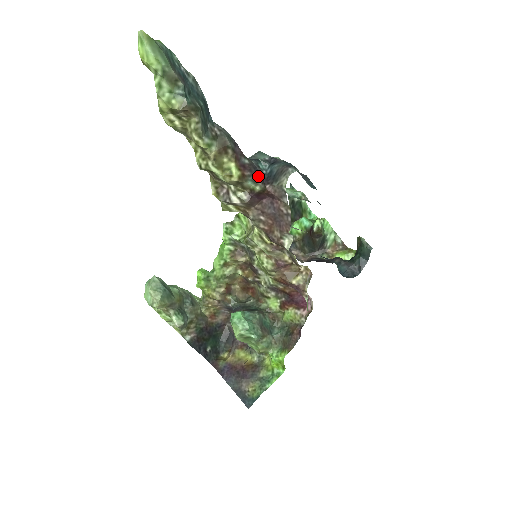
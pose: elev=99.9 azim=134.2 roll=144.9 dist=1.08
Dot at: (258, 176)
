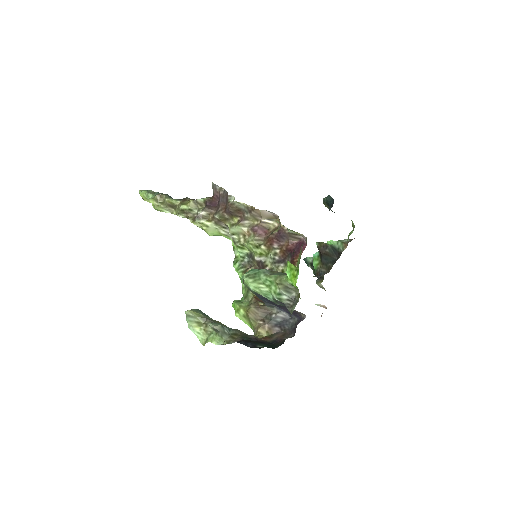
Dot at: occluded
